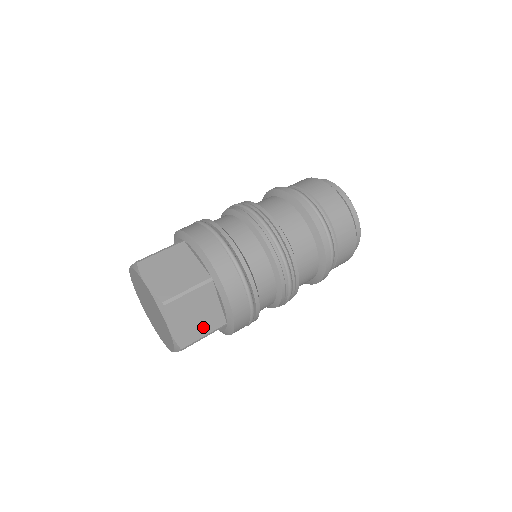
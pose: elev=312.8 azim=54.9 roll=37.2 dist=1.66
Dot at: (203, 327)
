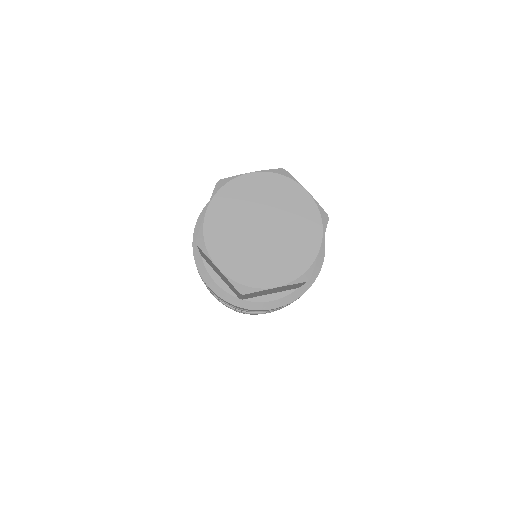
Dot at: occluded
